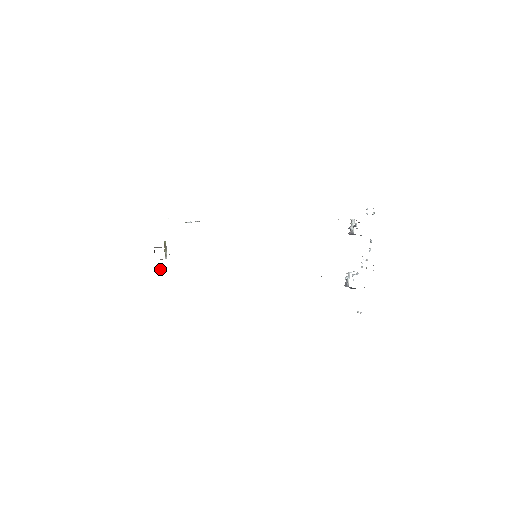
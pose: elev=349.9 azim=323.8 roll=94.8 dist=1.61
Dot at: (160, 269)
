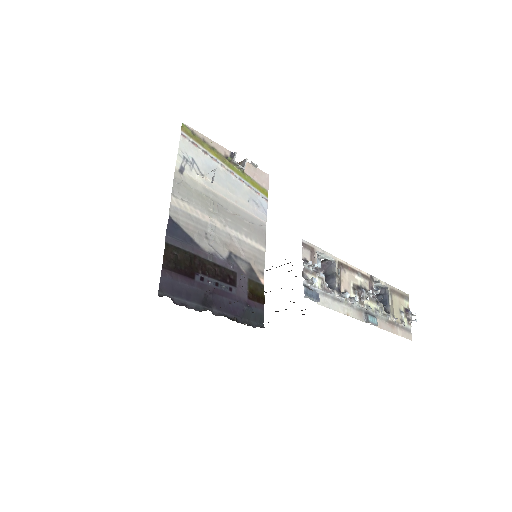
Dot at: (254, 165)
